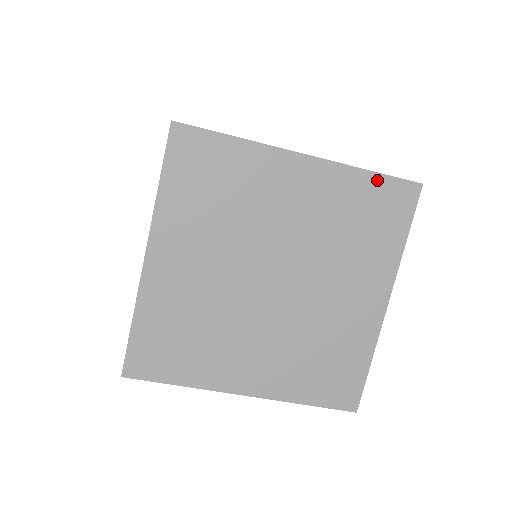
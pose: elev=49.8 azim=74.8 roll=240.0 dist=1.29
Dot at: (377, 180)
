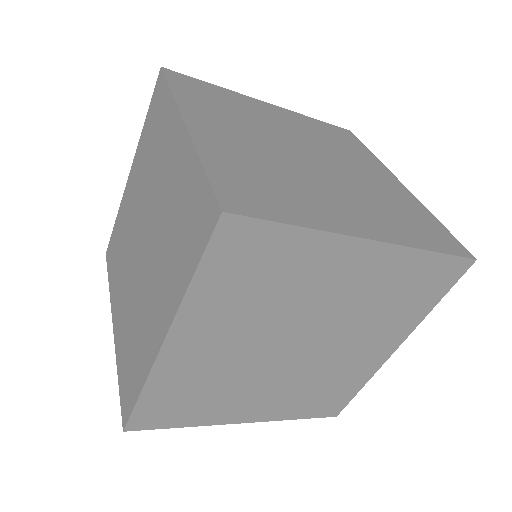
Dot at: (436, 259)
